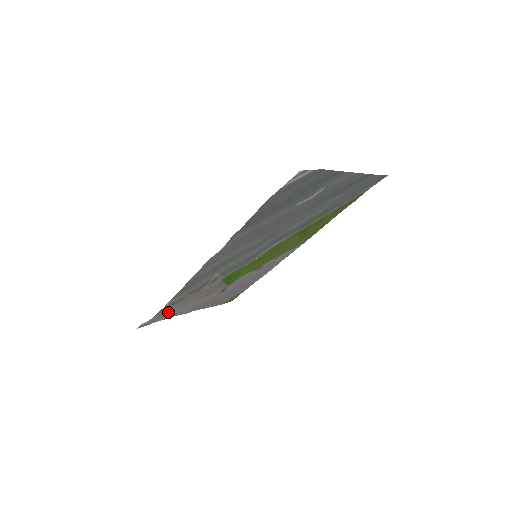
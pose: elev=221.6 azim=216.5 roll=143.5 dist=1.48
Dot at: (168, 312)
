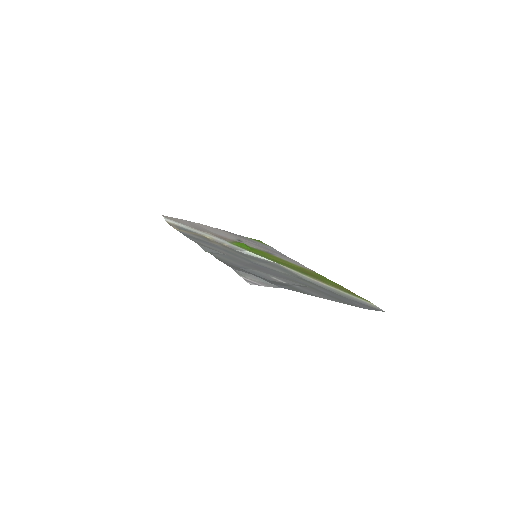
Dot at: (188, 223)
